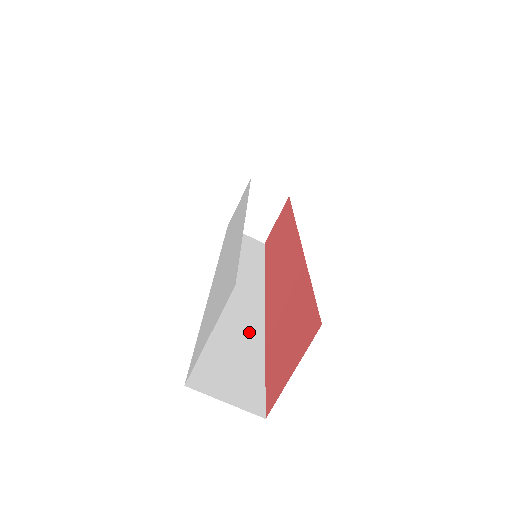
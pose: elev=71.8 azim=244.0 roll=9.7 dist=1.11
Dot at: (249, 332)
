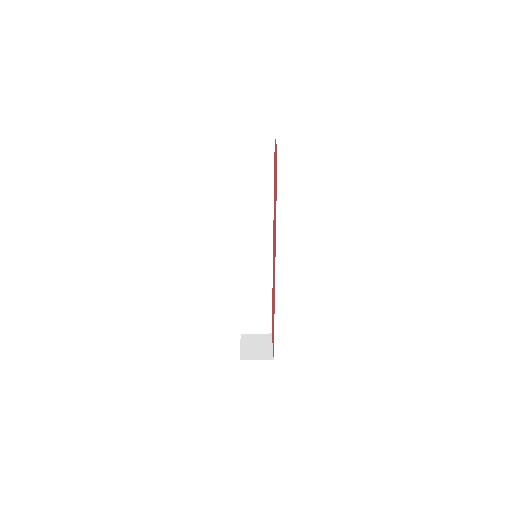
Dot at: occluded
